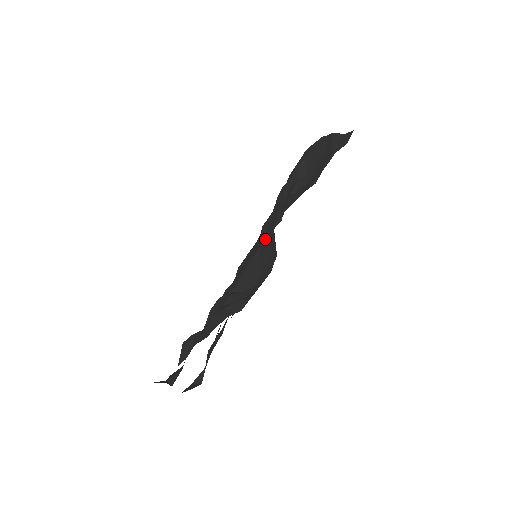
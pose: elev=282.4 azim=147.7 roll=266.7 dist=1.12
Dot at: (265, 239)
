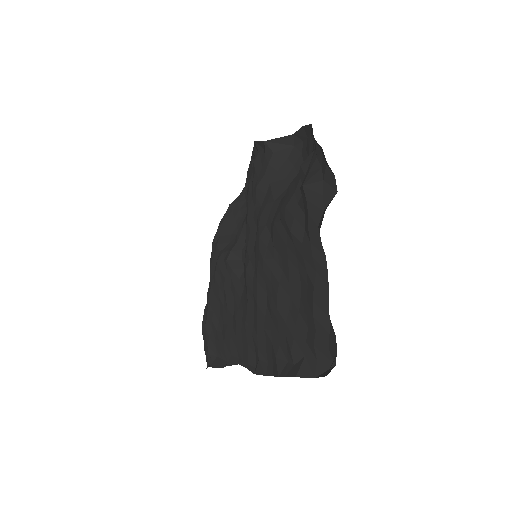
Dot at: (270, 174)
